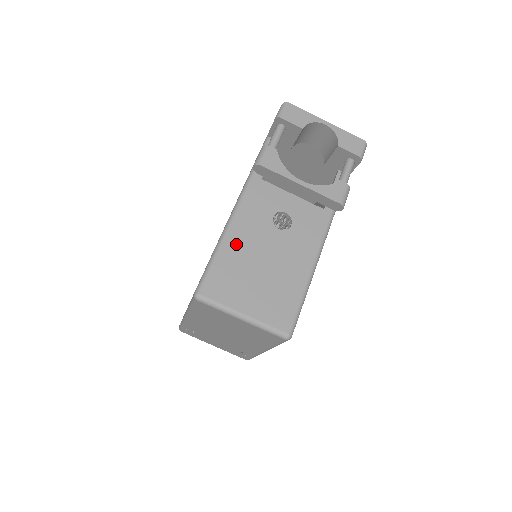
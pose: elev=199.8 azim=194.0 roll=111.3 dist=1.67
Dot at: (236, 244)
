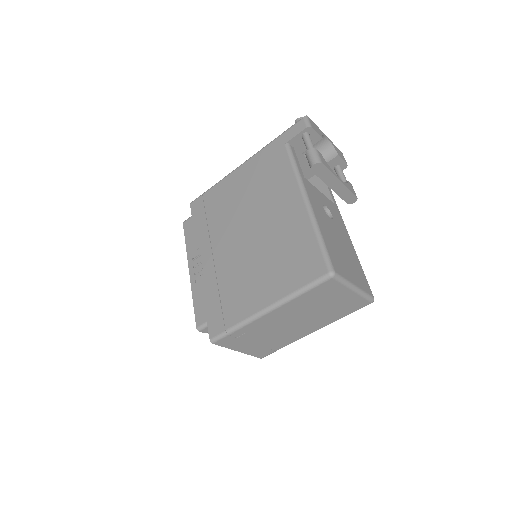
Dot at: (324, 230)
